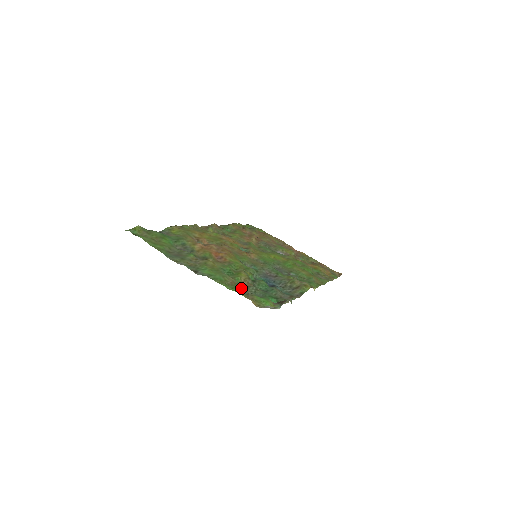
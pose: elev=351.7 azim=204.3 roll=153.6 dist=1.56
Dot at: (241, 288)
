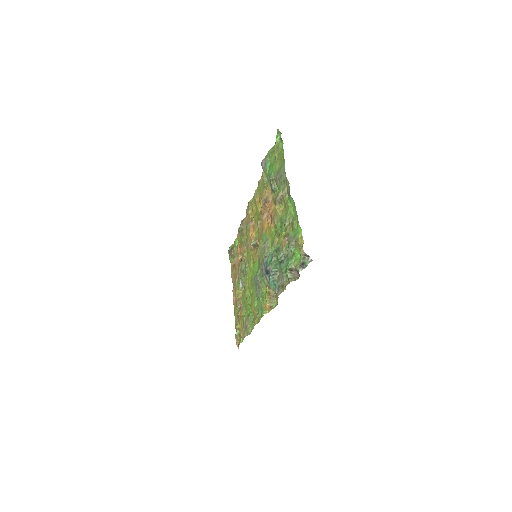
Dot at: (294, 235)
